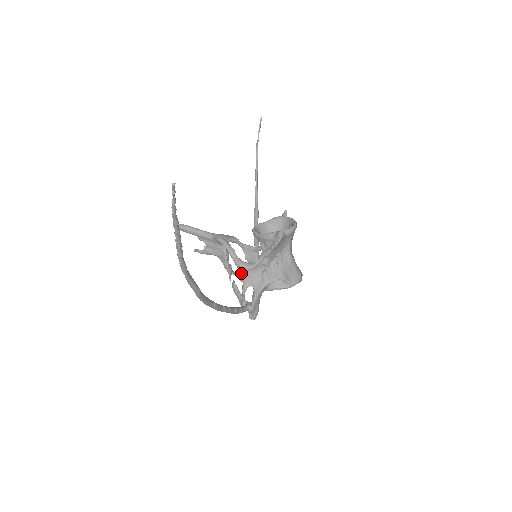
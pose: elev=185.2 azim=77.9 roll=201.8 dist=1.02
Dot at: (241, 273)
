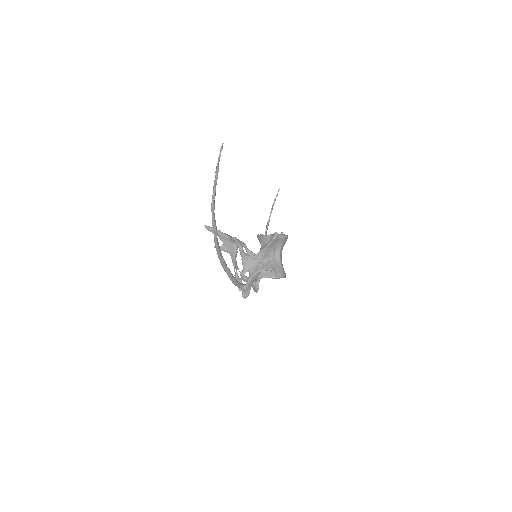
Dot at: (243, 261)
